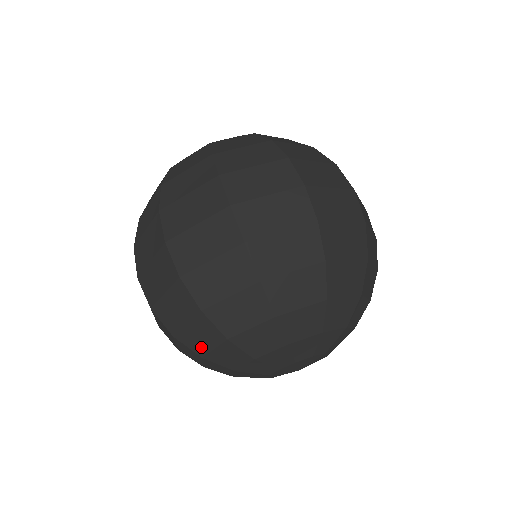
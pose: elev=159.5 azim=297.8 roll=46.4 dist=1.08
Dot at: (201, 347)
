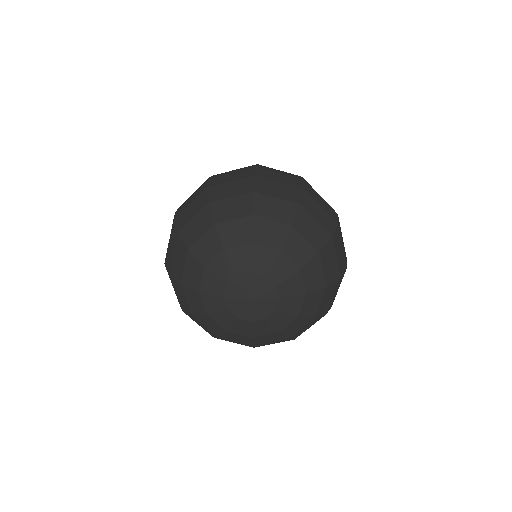
Dot at: (179, 271)
